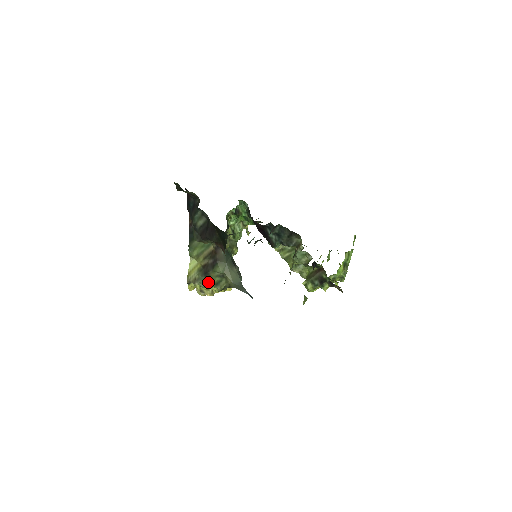
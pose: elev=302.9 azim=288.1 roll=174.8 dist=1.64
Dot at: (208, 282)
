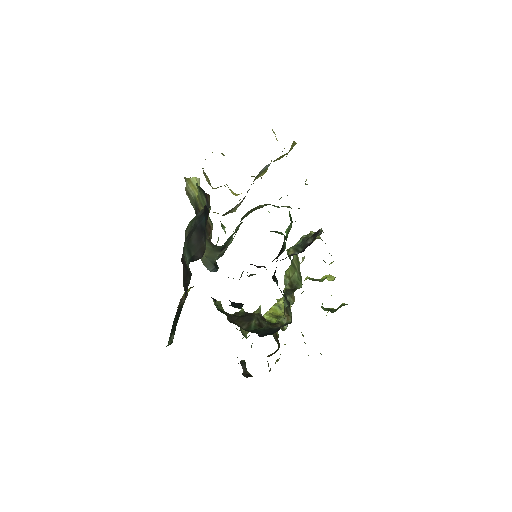
Dot at: occluded
